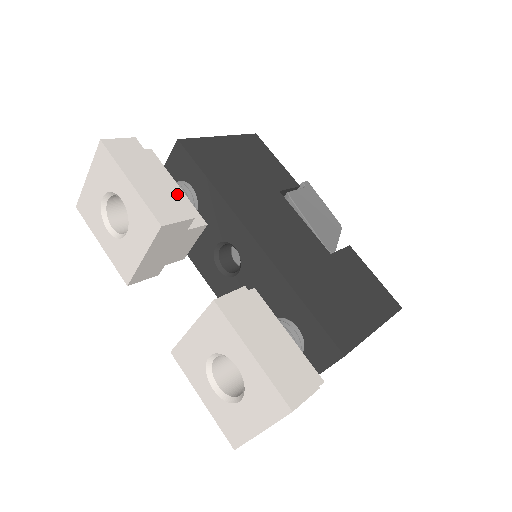
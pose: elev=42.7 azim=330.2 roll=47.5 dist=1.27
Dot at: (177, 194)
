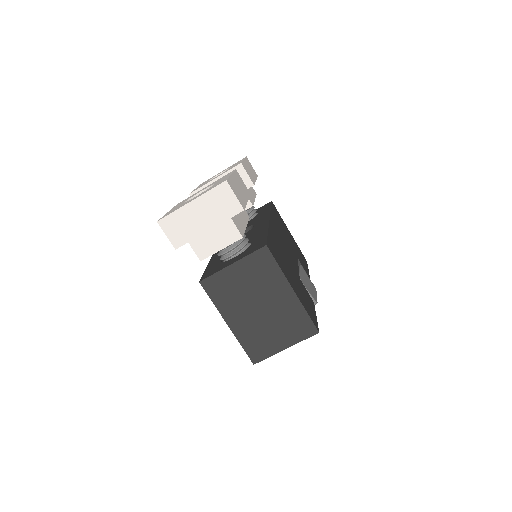
Dot at: occluded
